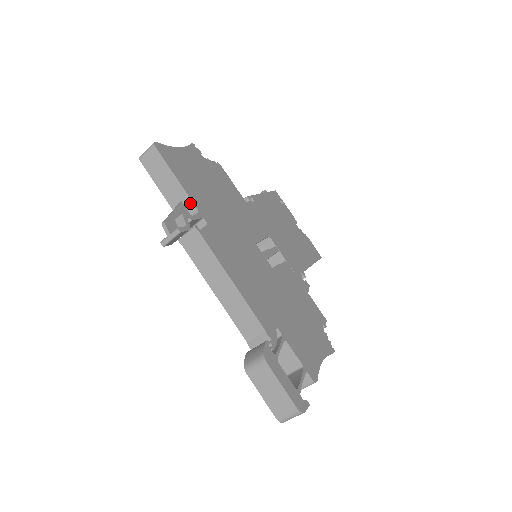
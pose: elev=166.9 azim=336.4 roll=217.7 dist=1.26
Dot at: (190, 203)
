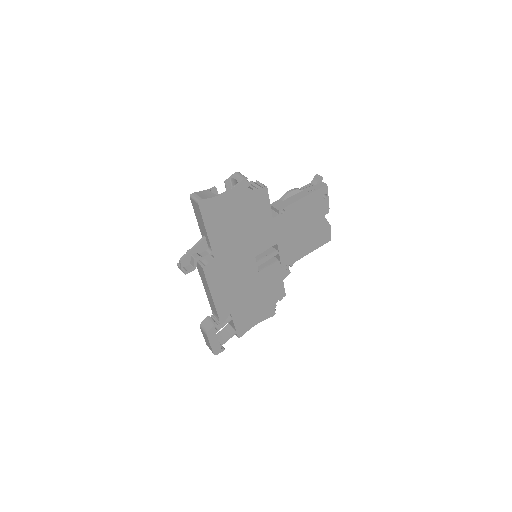
Dot at: (209, 243)
